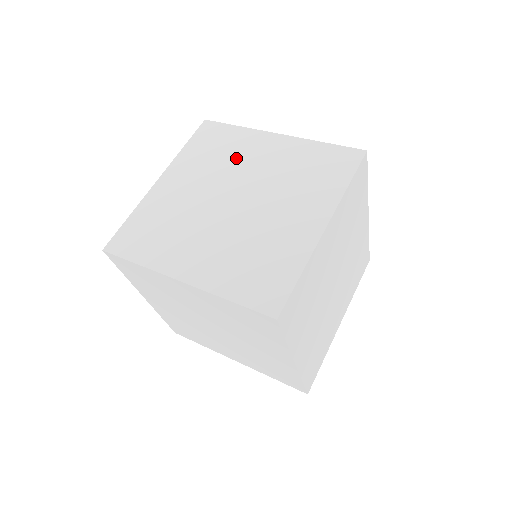
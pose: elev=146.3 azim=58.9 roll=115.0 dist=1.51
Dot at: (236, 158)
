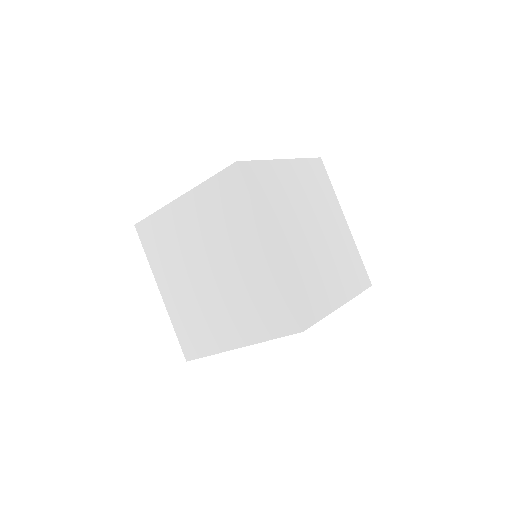
Dot at: (230, 236)
